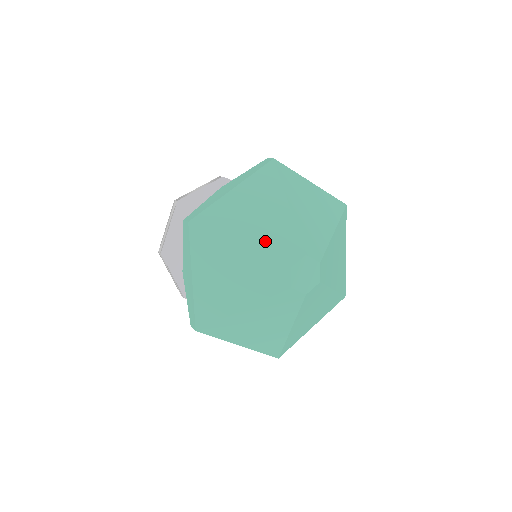
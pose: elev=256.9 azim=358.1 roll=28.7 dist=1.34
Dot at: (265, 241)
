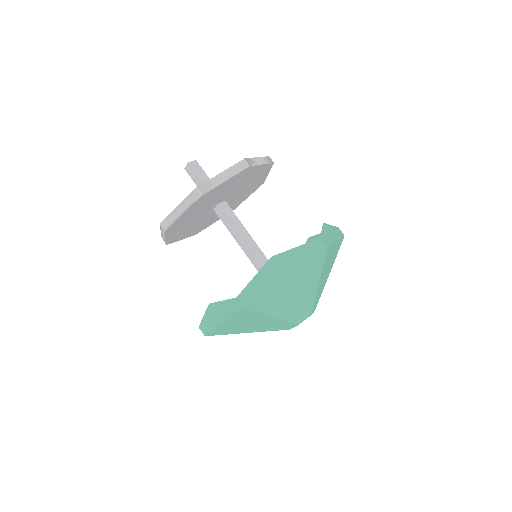
Dot at: (291, 312)
